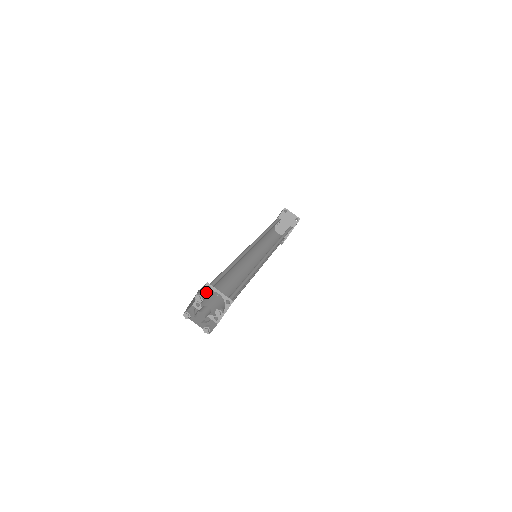
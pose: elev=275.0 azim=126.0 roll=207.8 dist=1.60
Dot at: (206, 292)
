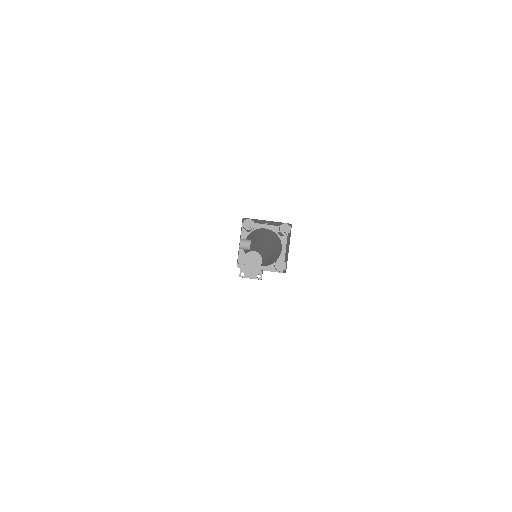
Dot at: occluded
